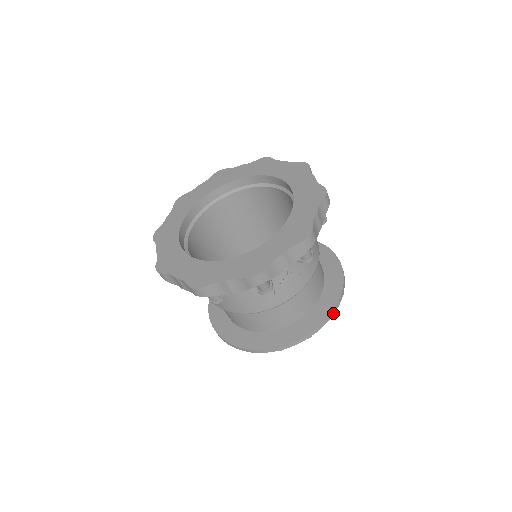
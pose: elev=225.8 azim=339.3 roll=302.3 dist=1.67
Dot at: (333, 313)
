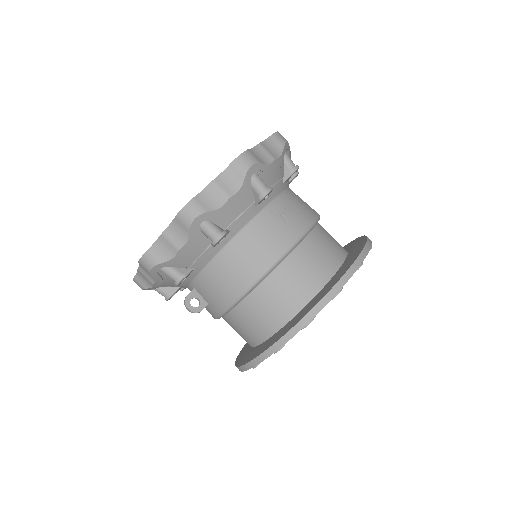
Dot at: (370, 244)
